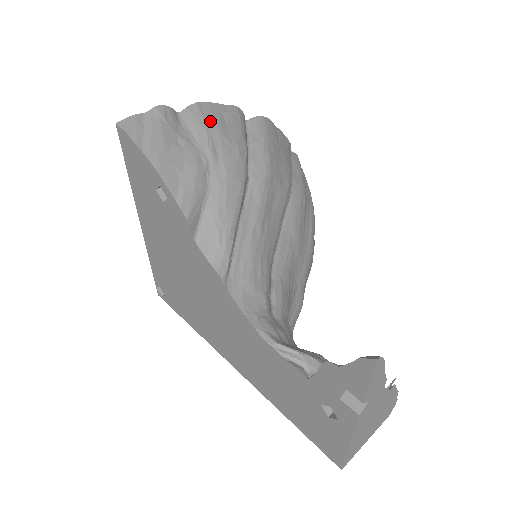
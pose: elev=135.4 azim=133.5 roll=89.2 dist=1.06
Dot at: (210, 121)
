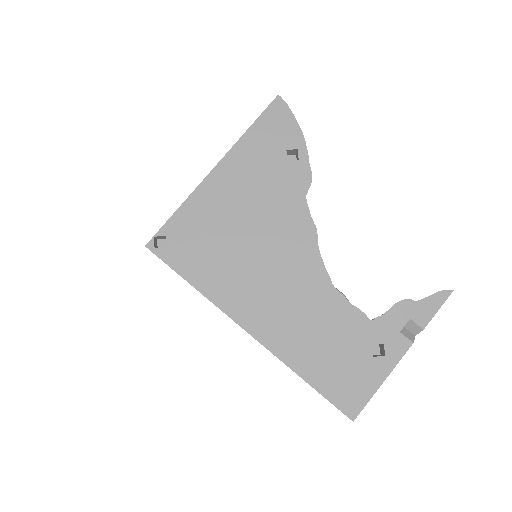
Dot at: occluded
